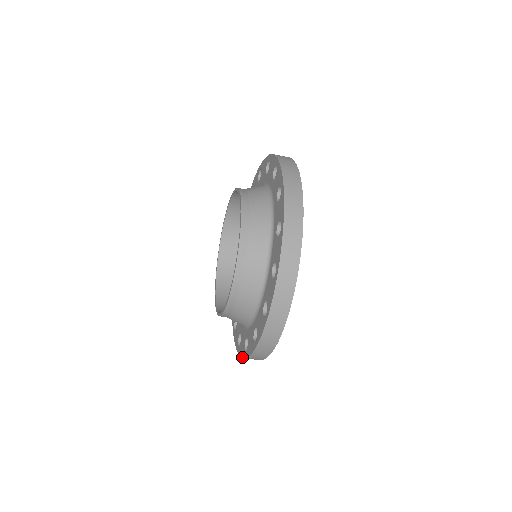
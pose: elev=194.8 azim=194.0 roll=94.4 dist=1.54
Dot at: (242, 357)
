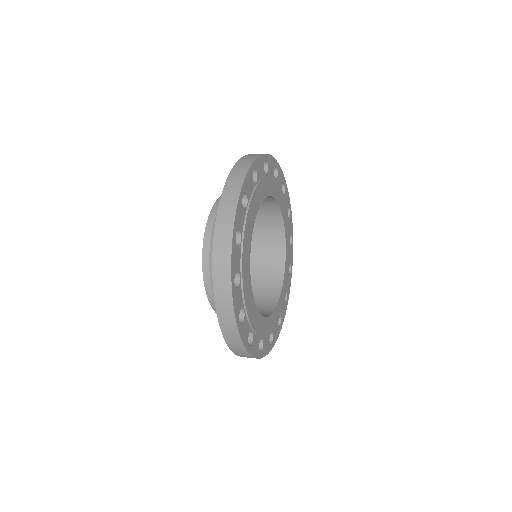
Dot at: (234, 353)
